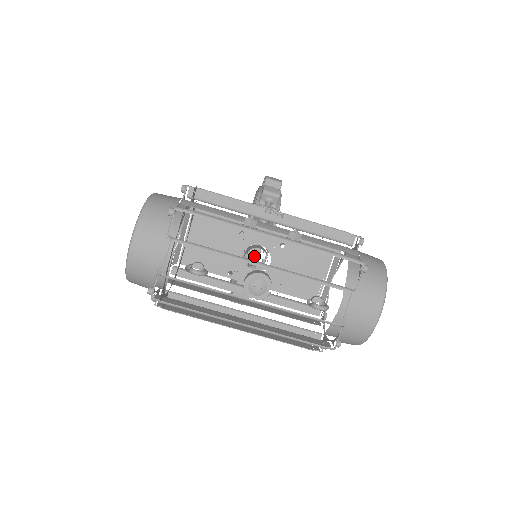
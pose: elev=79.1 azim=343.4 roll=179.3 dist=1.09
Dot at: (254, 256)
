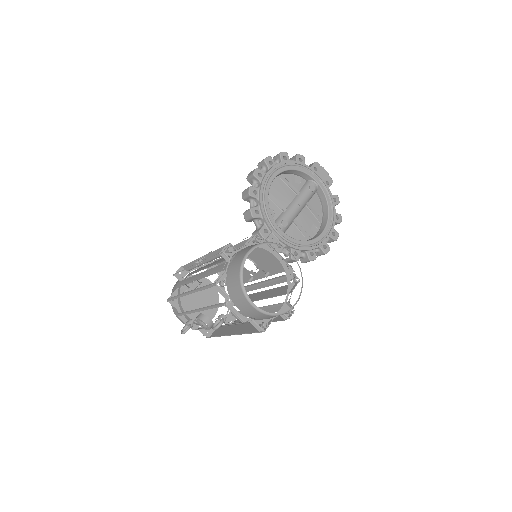
Dot at: (295, 224)
